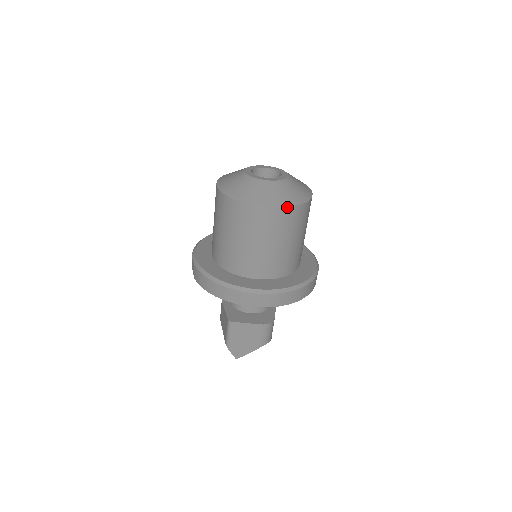
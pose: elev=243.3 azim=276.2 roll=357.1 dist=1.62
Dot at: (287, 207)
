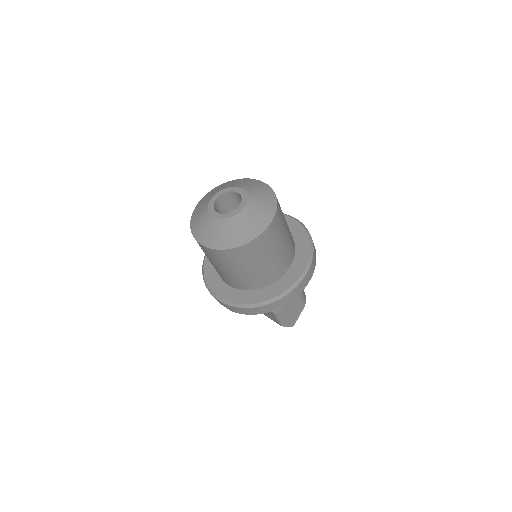
Dot at: (272, 221)
